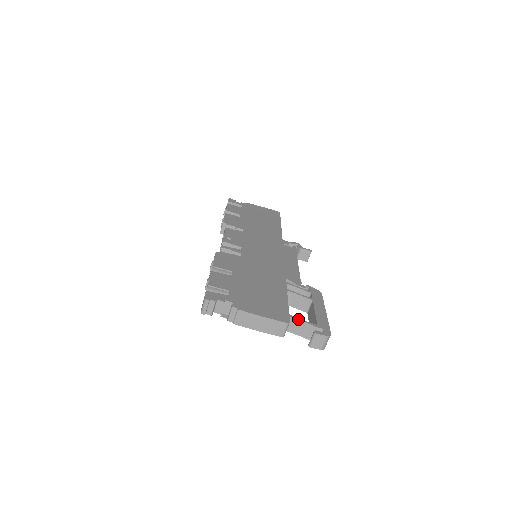
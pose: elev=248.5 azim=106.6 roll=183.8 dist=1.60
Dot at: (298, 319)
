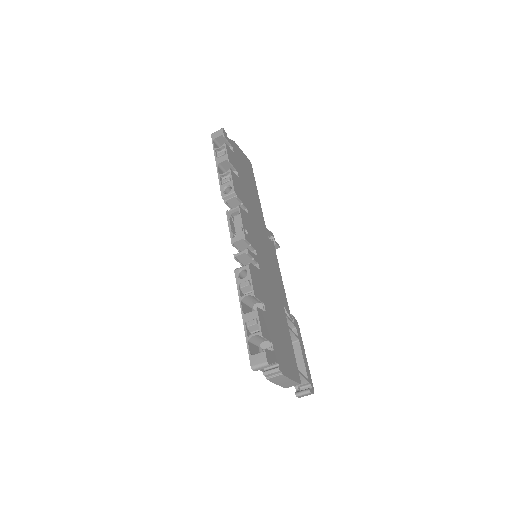
Dot at: (302, 375)
